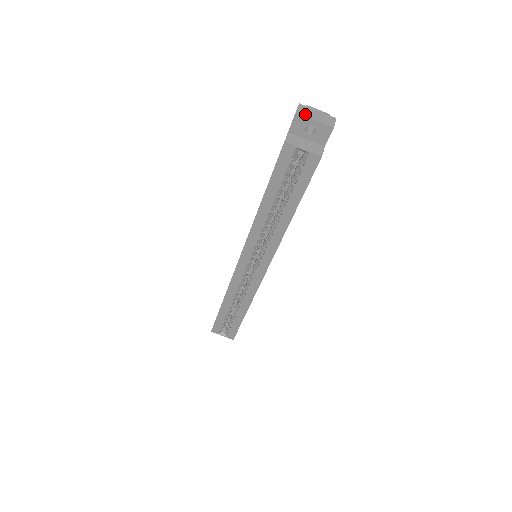
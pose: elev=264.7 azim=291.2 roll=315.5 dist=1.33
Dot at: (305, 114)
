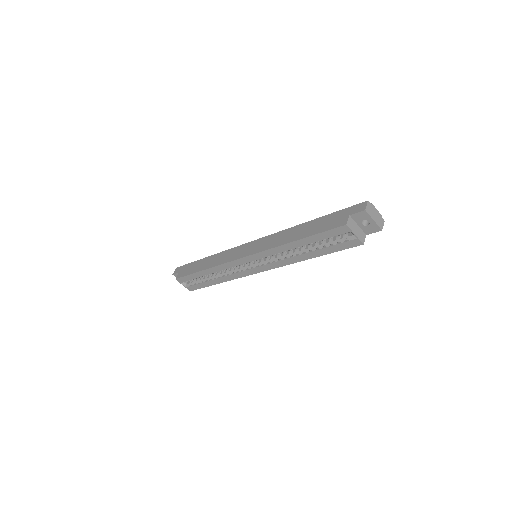
Dot at: (370, 213)
